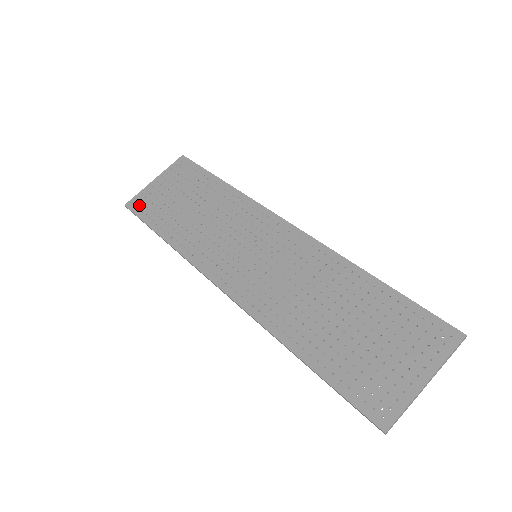
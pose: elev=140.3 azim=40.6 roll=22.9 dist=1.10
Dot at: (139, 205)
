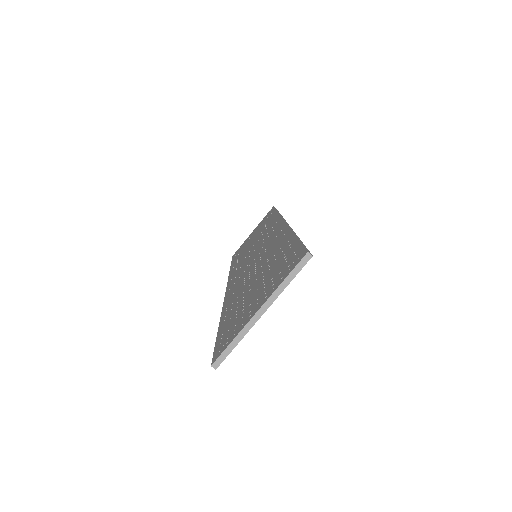
Dot at: (237, 252)
